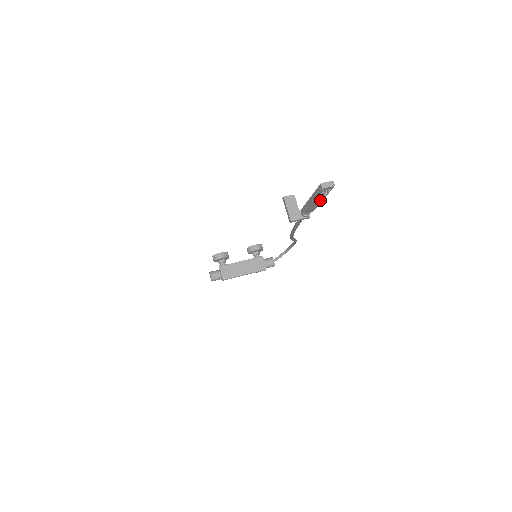
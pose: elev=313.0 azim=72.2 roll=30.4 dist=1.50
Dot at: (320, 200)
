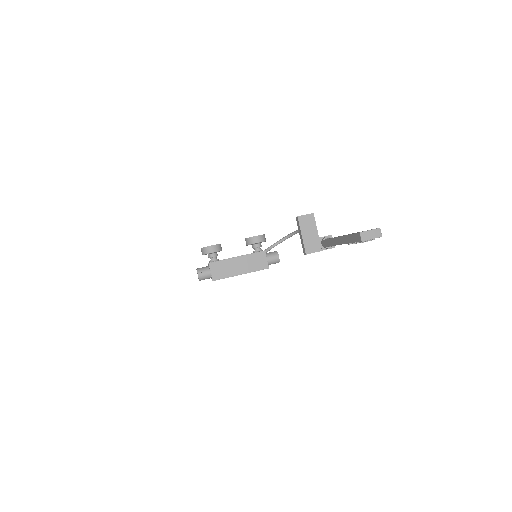
Dot at: occluded
